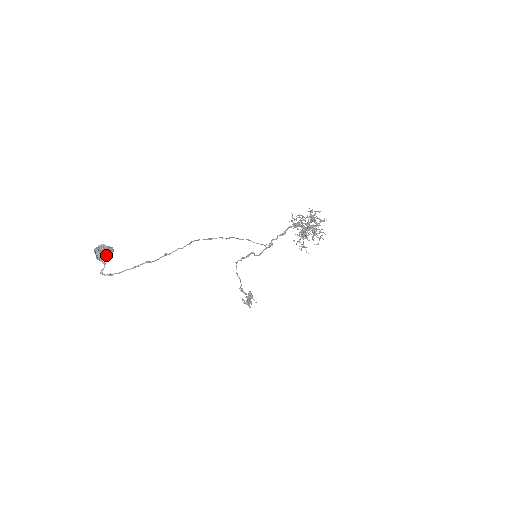
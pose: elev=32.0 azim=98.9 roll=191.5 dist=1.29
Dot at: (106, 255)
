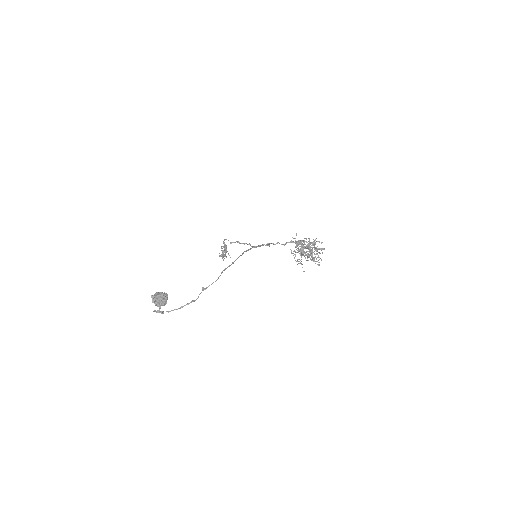
Dot at: (164, 304)
